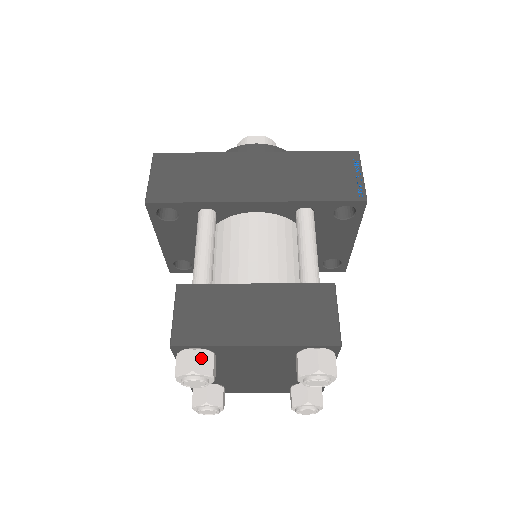
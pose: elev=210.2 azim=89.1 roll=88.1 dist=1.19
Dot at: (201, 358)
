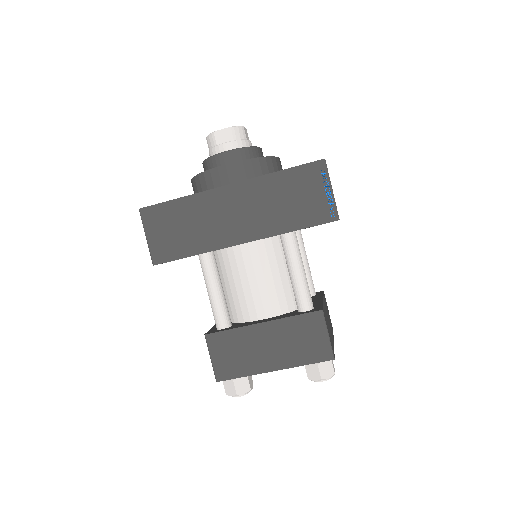
Dot at: (240, 383)
